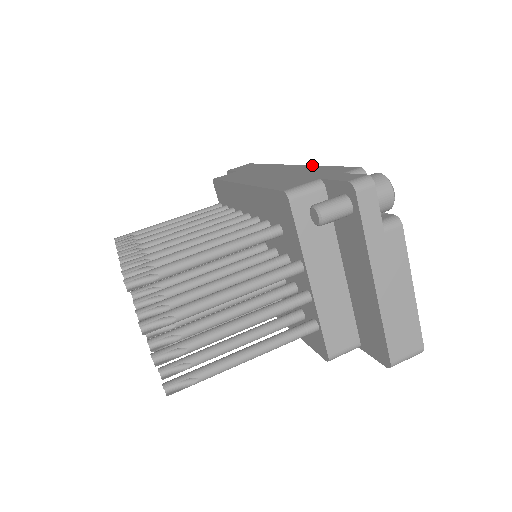
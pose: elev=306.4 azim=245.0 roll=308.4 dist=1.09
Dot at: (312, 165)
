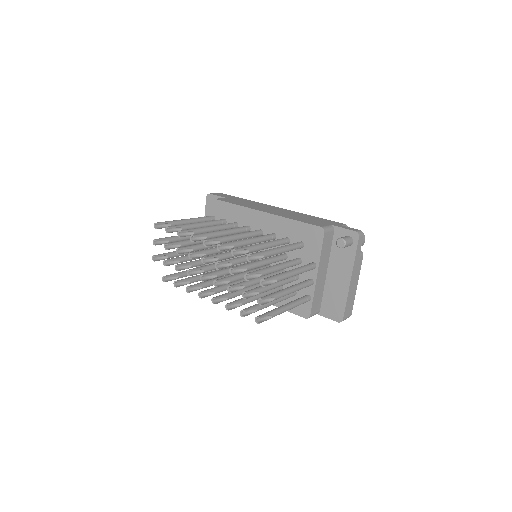
Dot at: (302, 213)
